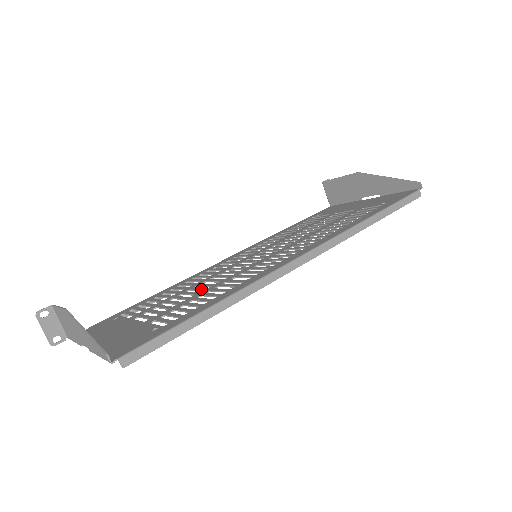
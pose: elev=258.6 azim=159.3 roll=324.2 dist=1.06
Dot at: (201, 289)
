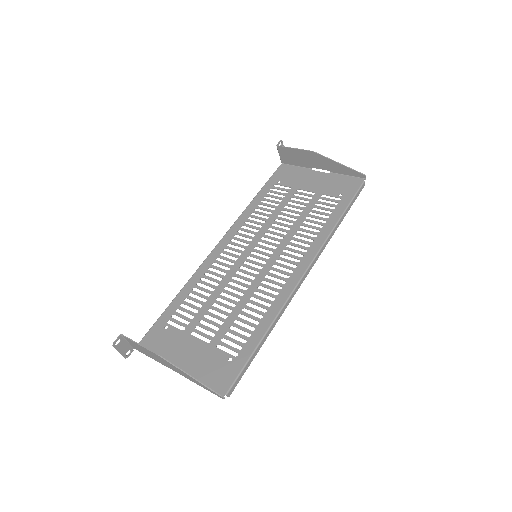
Dot at: (232, 302)
